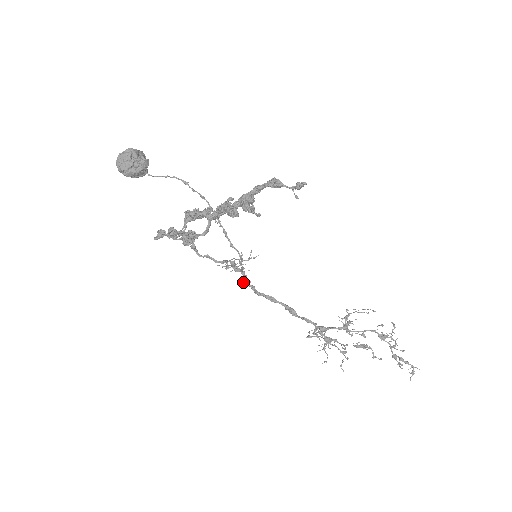
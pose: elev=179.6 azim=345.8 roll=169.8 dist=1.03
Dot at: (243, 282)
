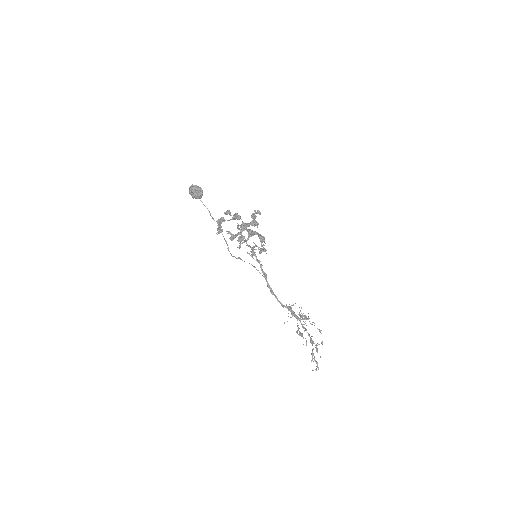
Dot at: occluded
